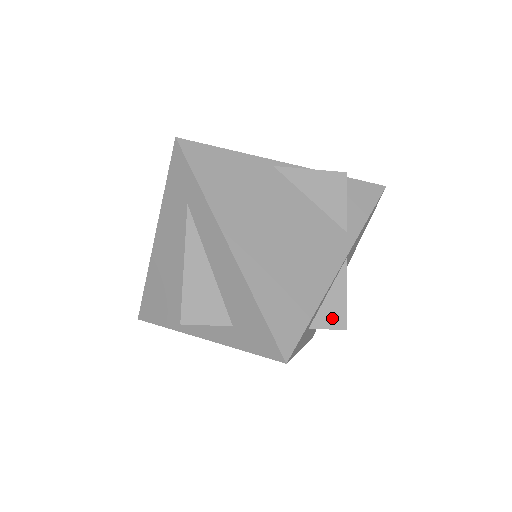
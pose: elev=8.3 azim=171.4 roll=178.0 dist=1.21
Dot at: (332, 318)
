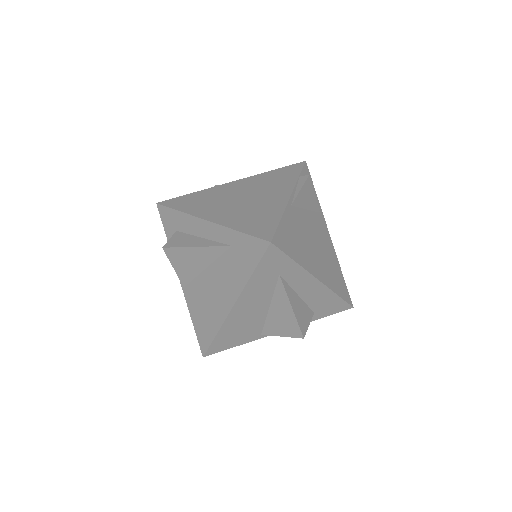
Dot at: occluded
